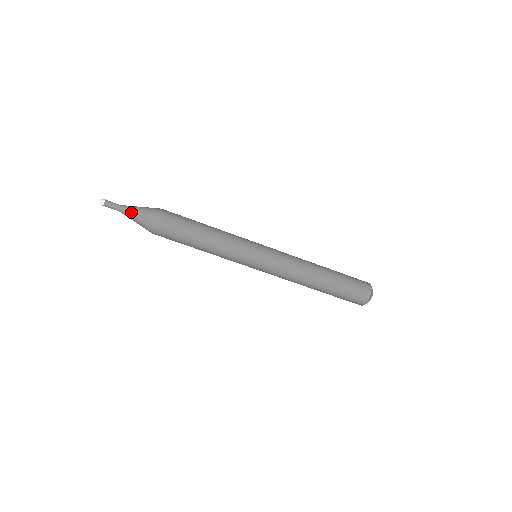
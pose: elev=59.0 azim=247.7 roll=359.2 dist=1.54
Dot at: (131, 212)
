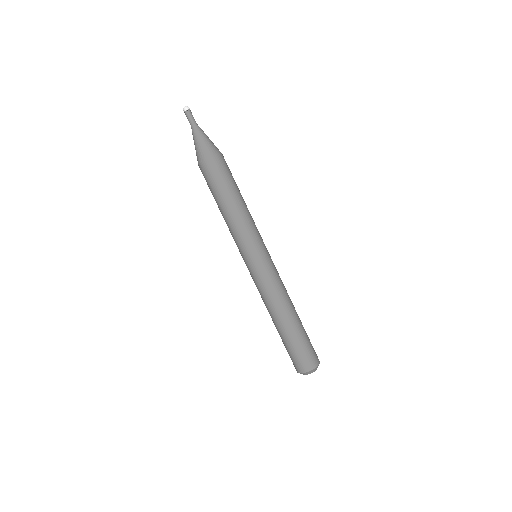
Dot at: (197, 135)
